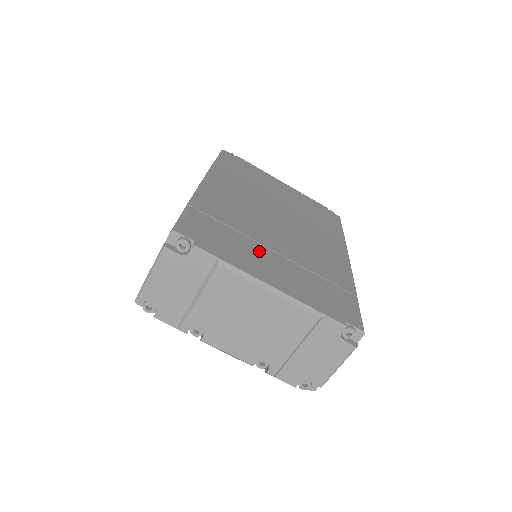
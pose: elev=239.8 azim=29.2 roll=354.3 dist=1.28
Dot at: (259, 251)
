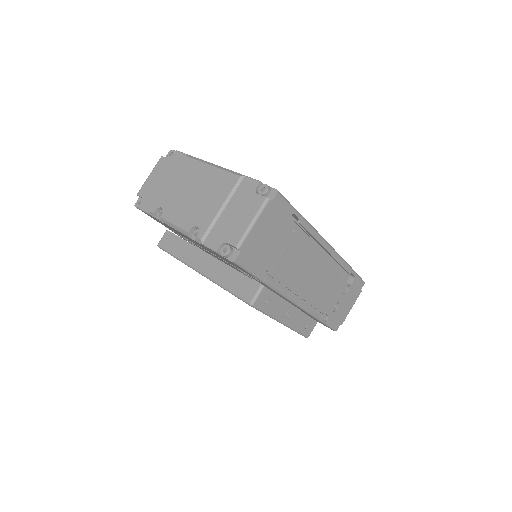
Dot at: occluded
